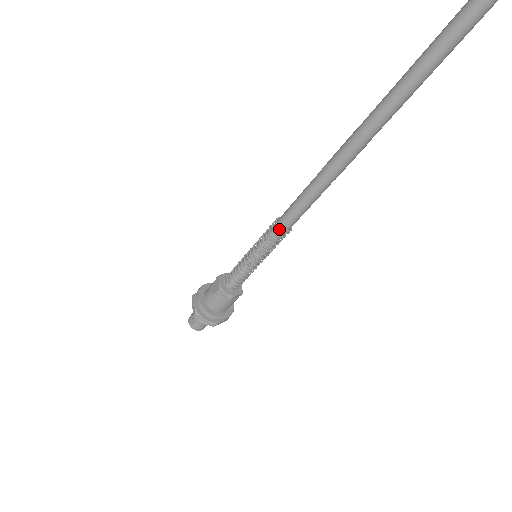
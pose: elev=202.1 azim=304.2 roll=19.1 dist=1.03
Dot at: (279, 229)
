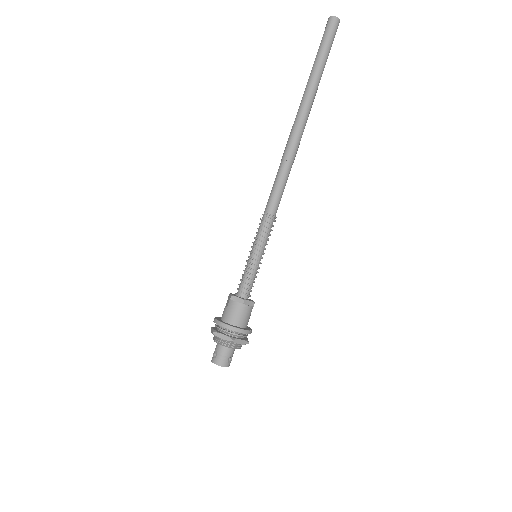
Dot at: (265, 215)
